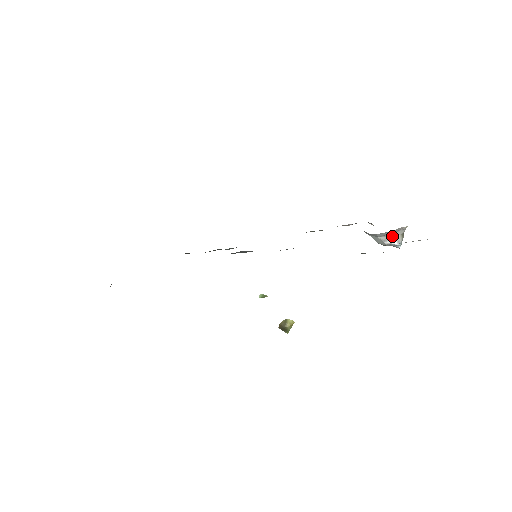
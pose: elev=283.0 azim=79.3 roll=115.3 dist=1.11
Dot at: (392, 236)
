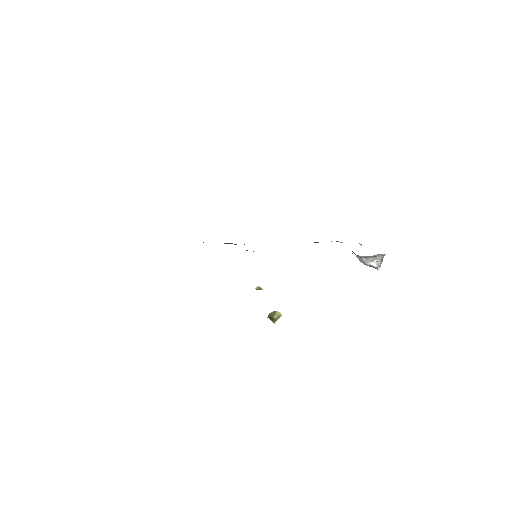
Dot at: (373, 259)
